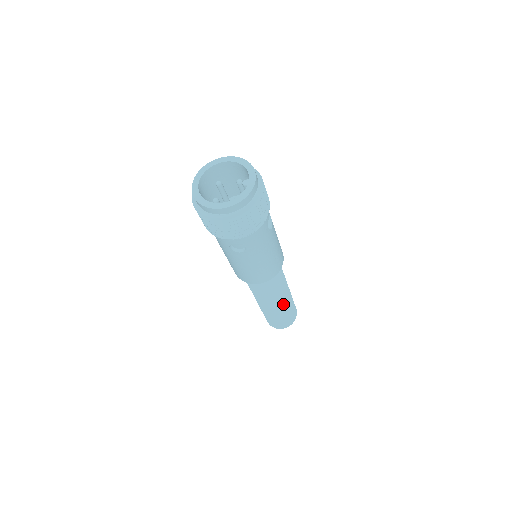
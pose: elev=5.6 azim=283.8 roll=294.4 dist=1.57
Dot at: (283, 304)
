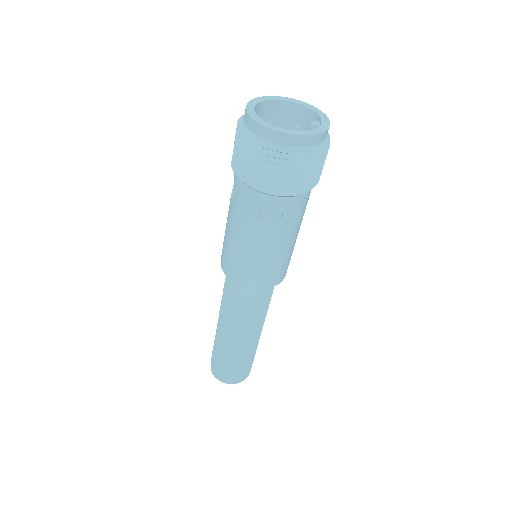
Dot at: (254, 341)
